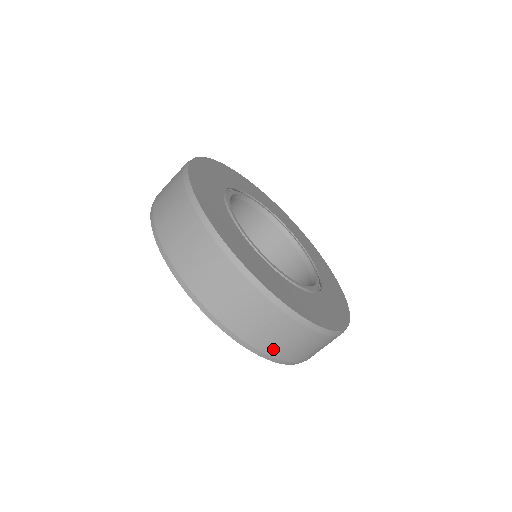
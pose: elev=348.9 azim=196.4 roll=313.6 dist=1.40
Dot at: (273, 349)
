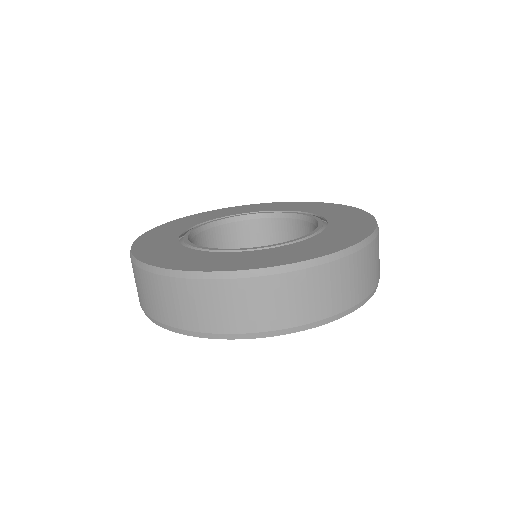
Dot at: (374, 281)
